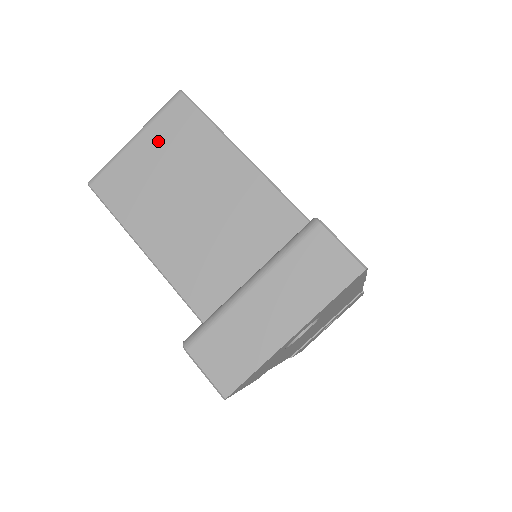
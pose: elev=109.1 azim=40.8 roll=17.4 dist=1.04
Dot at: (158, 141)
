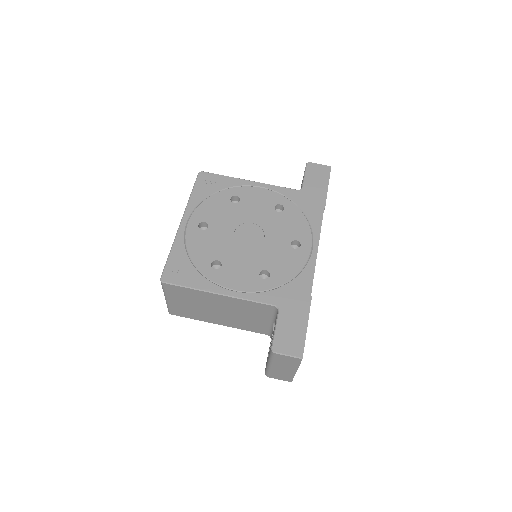
Dot at: (177, 298)
